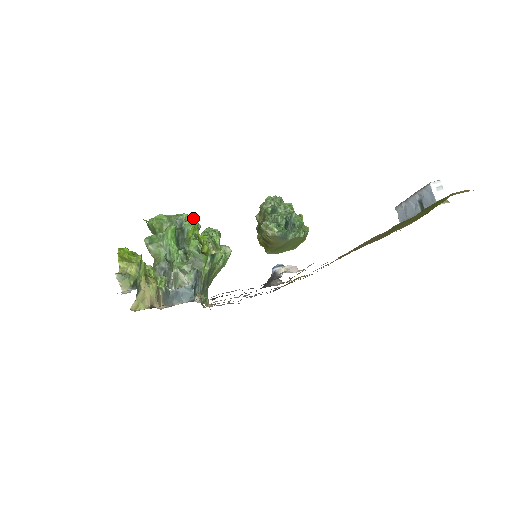
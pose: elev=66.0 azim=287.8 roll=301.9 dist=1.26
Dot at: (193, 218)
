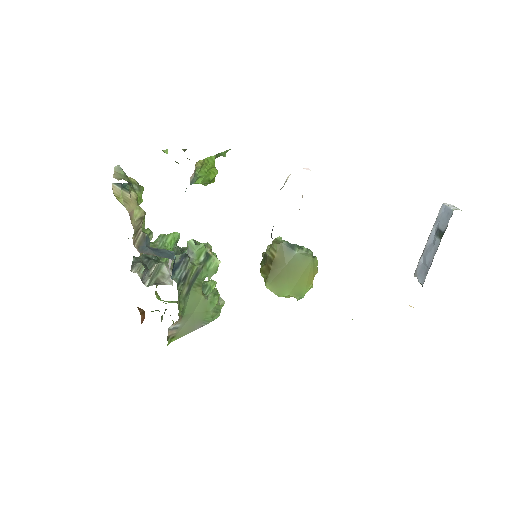
Dot at: occluded
